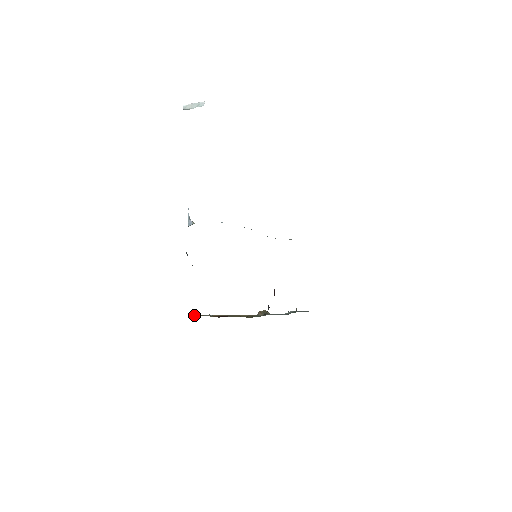
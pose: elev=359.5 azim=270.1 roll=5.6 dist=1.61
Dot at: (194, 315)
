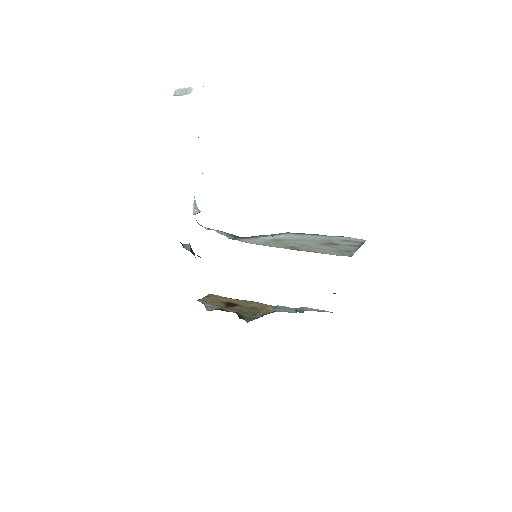
Dot at: (204, 298)
